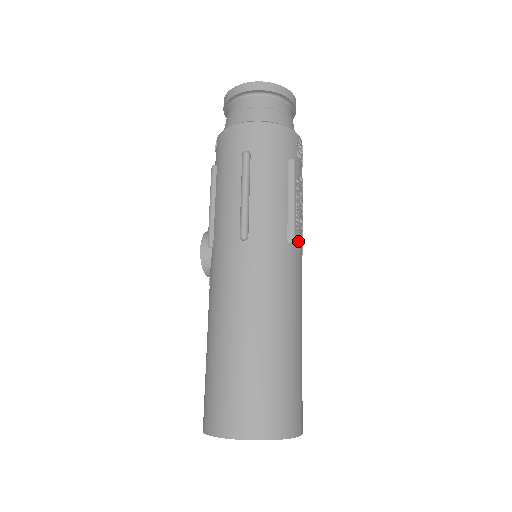
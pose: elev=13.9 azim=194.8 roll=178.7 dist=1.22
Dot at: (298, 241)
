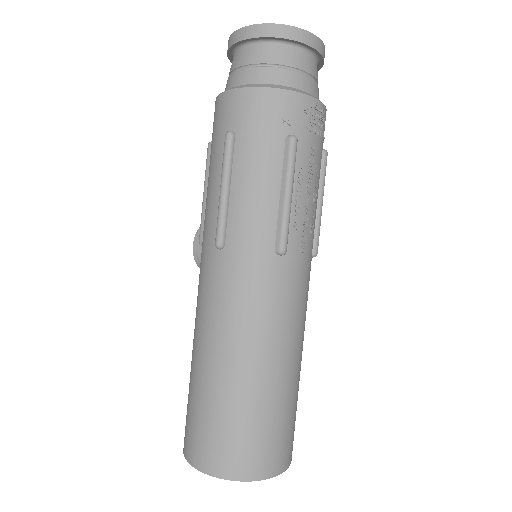
Dot at: (295, 247)
